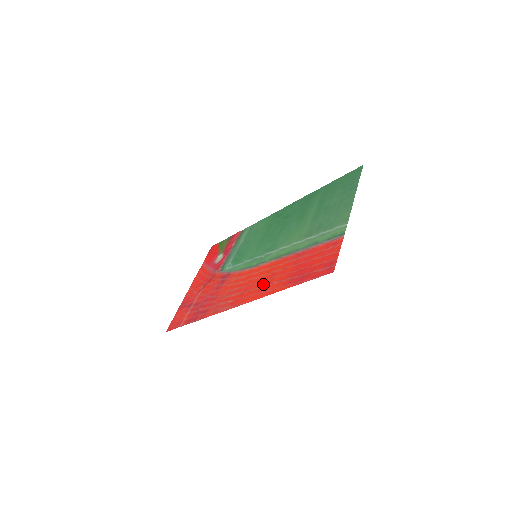
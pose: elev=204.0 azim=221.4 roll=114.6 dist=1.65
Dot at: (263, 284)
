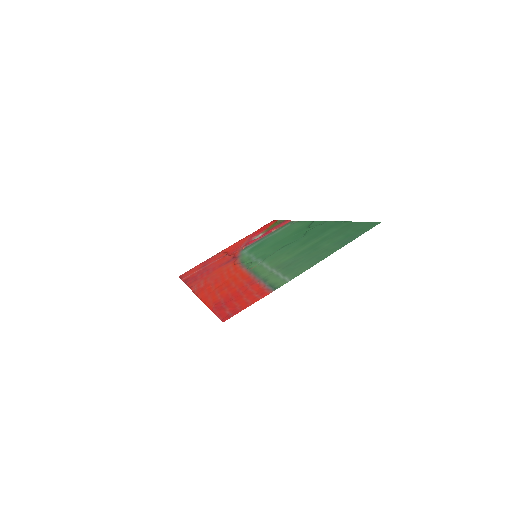
Dot at: (218, 288)
